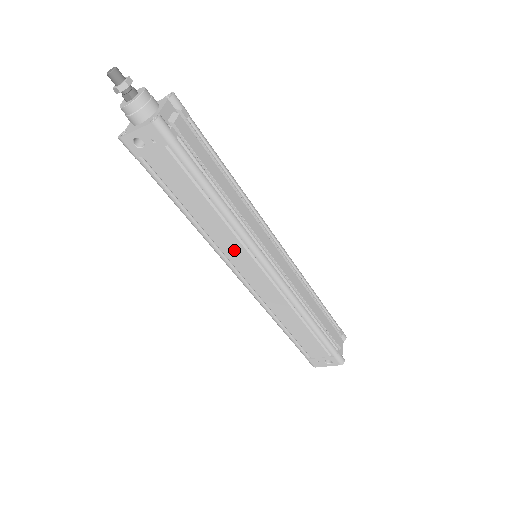
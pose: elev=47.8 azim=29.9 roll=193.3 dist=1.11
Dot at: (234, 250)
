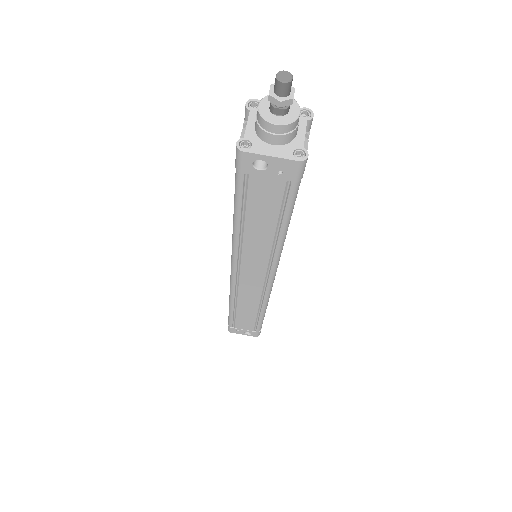
Dot at: (255, 260)
